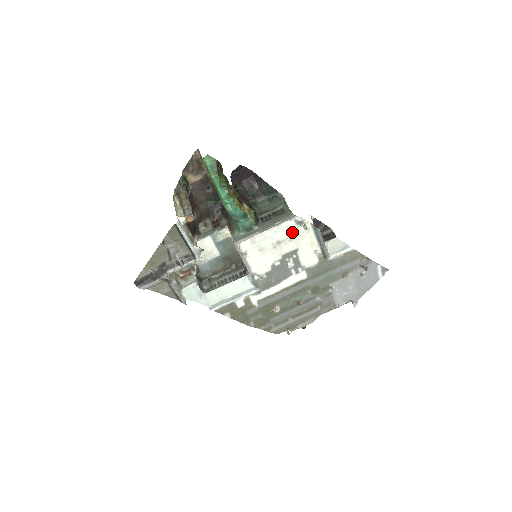
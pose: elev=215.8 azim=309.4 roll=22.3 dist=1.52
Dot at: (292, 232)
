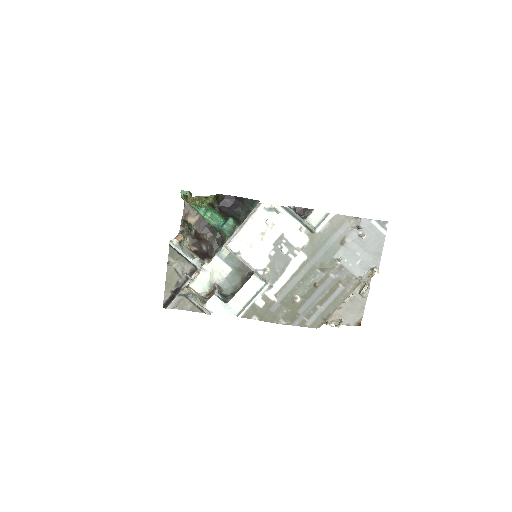
Dot at: (268, 220)
